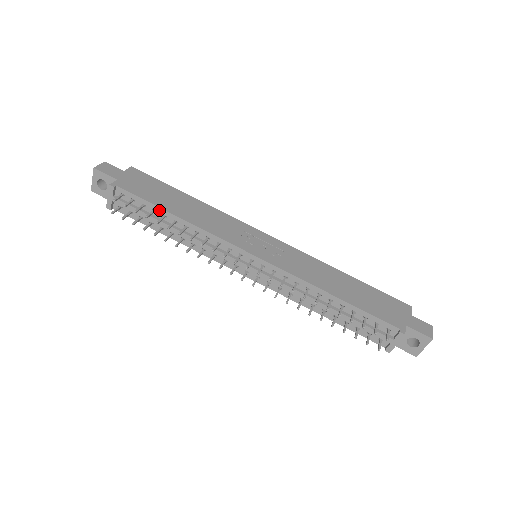
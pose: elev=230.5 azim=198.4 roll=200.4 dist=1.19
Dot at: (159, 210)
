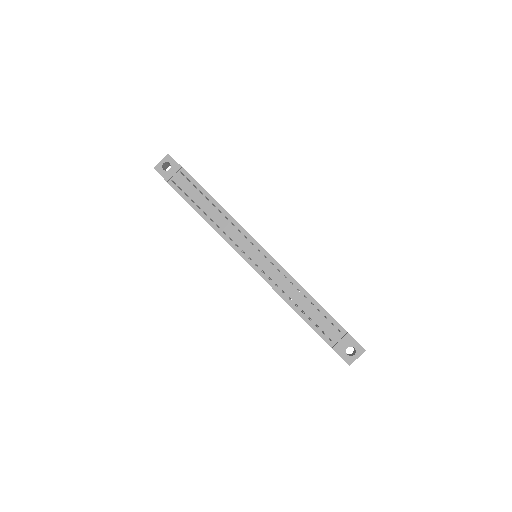
Dot at: (206, 194)
